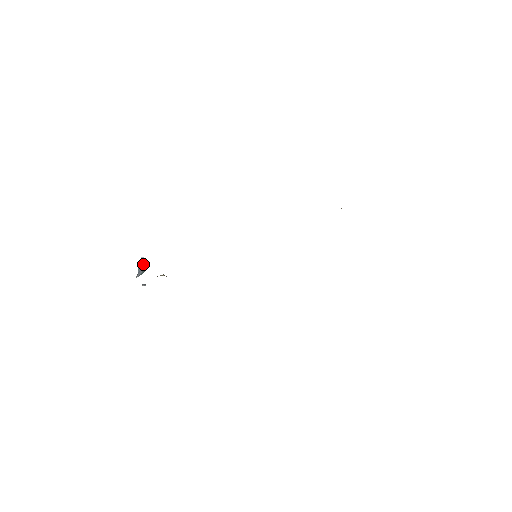
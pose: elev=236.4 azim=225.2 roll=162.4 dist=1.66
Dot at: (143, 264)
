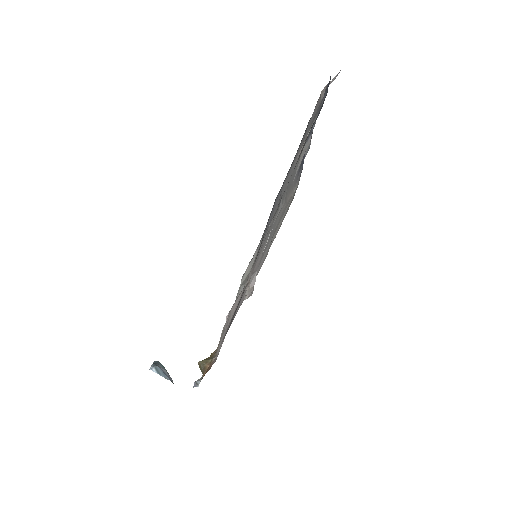
Dot at: (159, 370)
